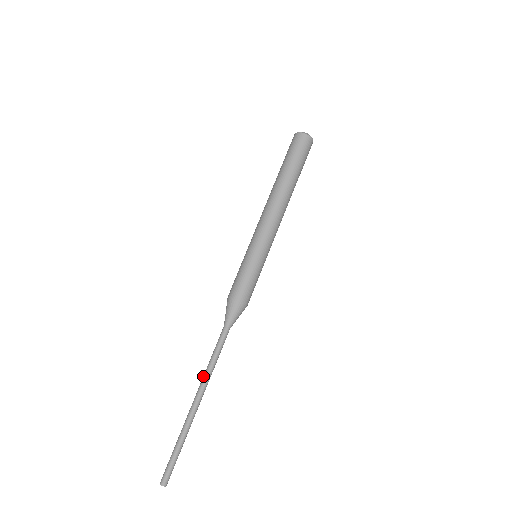
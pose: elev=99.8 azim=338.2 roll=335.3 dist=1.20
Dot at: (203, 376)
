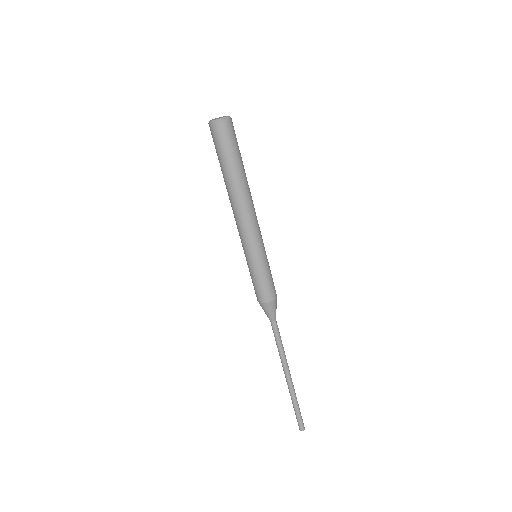
Dot at: occluded
